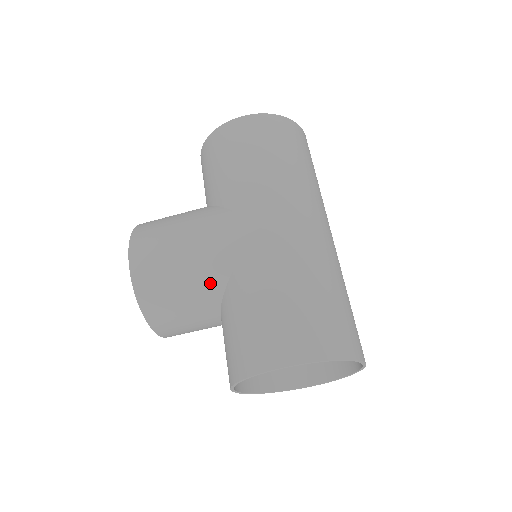
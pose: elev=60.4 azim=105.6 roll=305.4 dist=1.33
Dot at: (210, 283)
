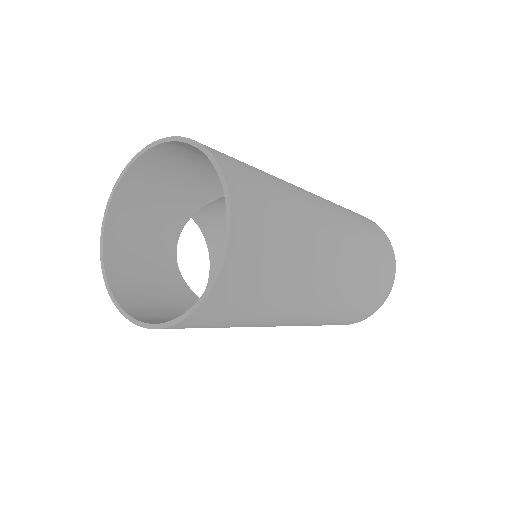
Dot at: occluded
